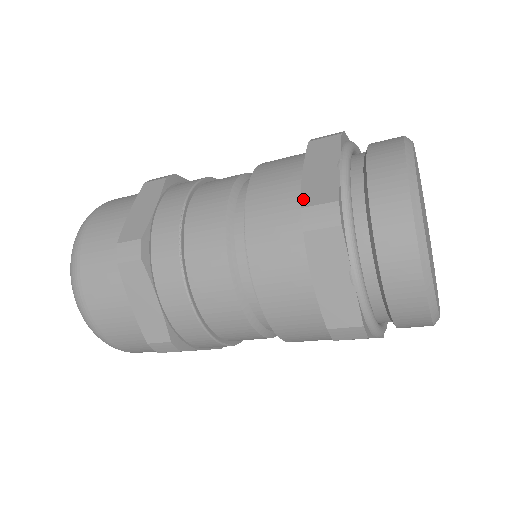
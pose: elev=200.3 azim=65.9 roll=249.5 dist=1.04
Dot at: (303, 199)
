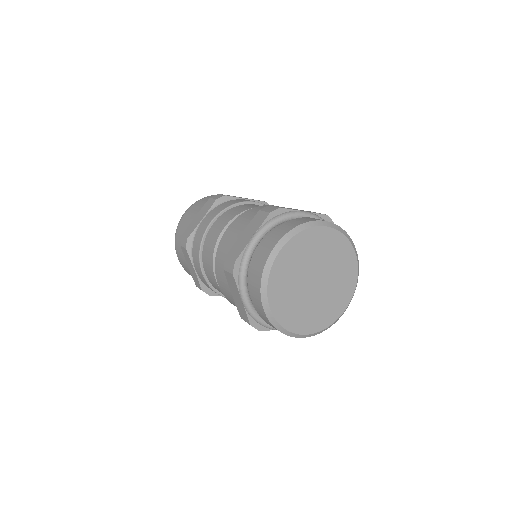
Dot at: (239, 313)
